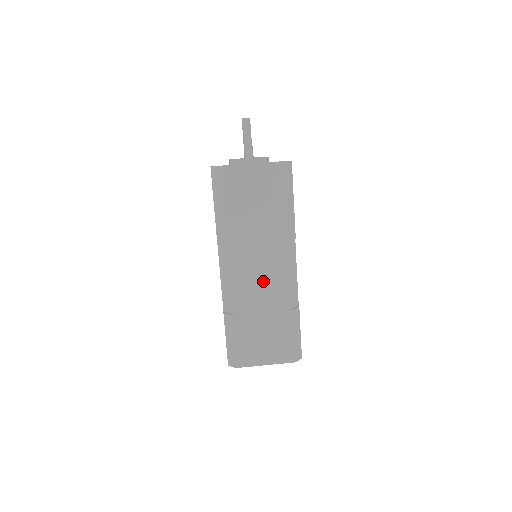
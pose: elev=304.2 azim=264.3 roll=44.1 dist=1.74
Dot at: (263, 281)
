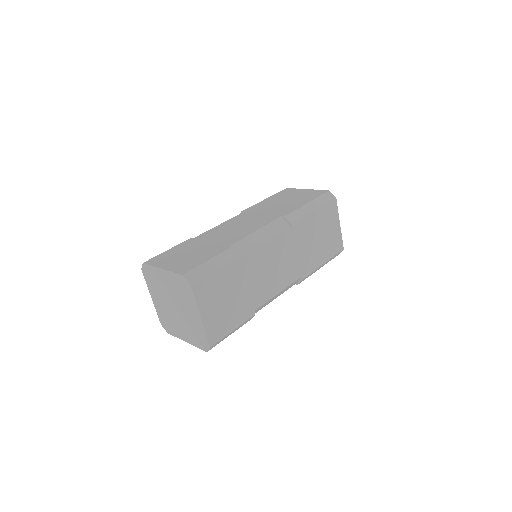
Dot at: (237, 229)
